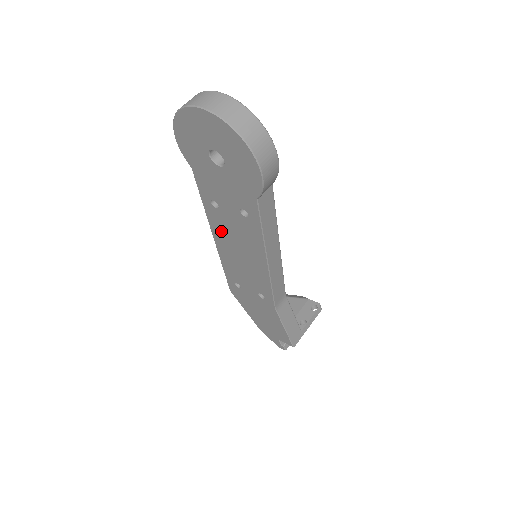
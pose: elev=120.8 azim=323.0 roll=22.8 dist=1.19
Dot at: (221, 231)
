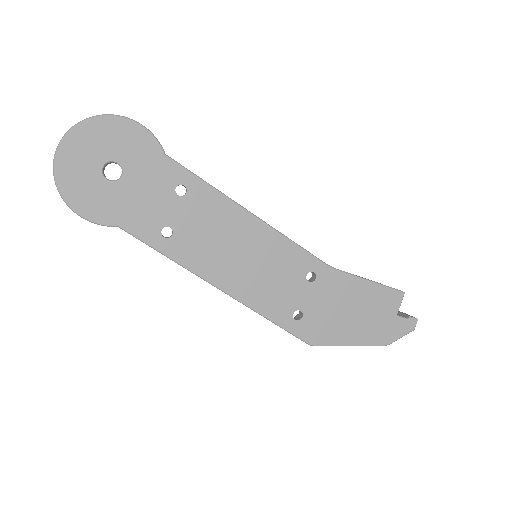
Dot at: (206, 259)
